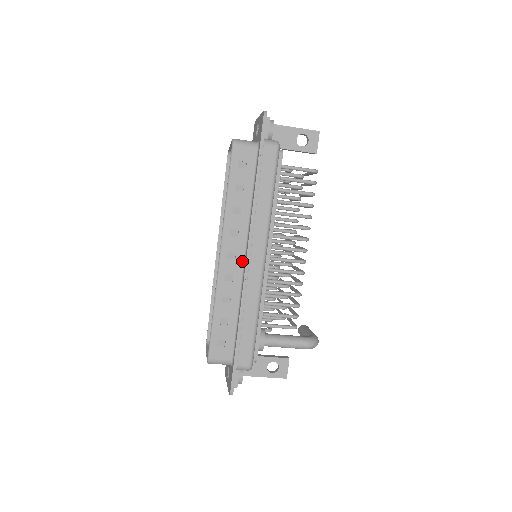
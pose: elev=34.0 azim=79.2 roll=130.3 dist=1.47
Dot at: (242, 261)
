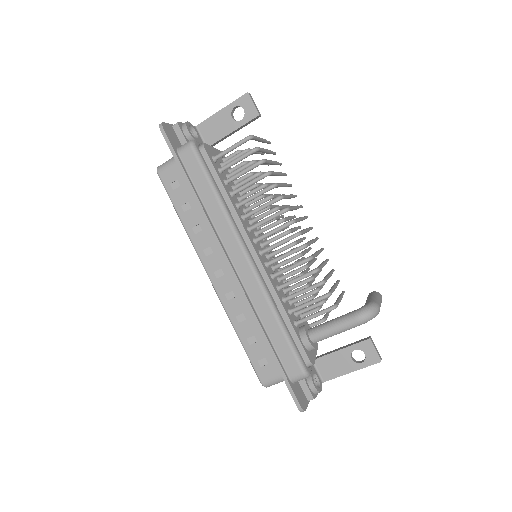
Dot at: occluded
